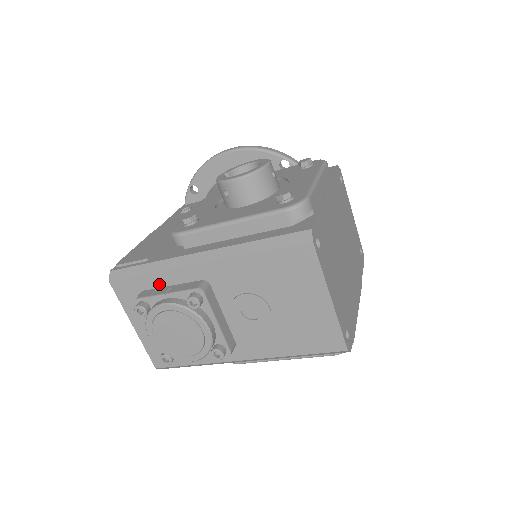
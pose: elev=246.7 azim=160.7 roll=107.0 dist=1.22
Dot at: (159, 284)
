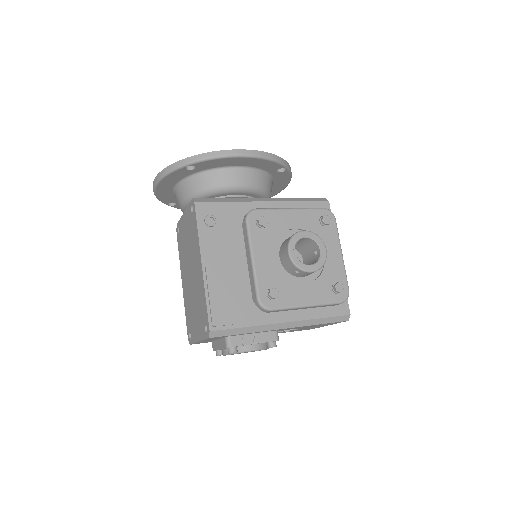
Dot at: (245, 334)
